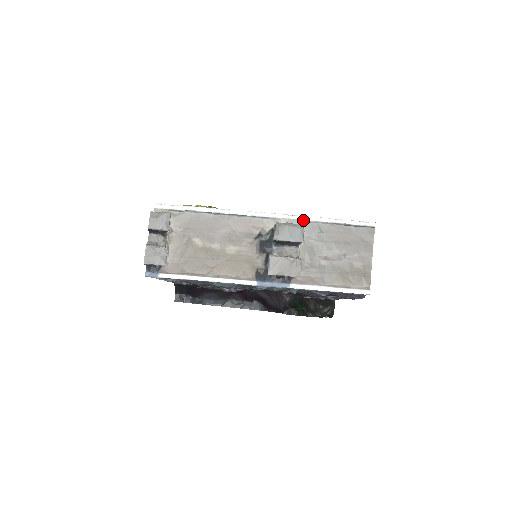
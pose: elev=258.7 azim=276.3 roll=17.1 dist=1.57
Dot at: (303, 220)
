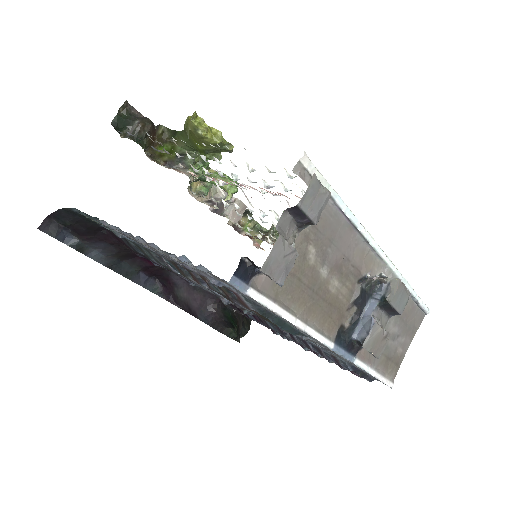
Dot at: occluded
